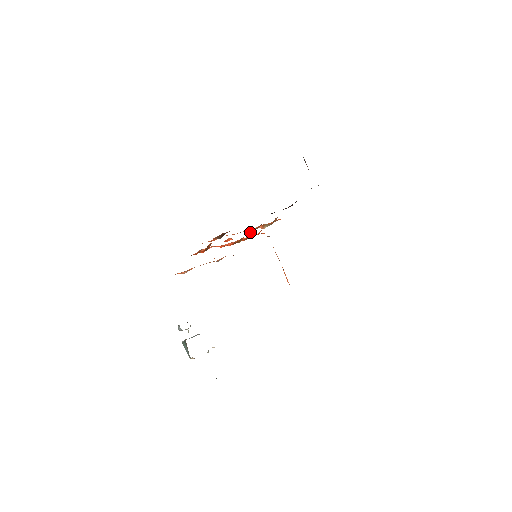
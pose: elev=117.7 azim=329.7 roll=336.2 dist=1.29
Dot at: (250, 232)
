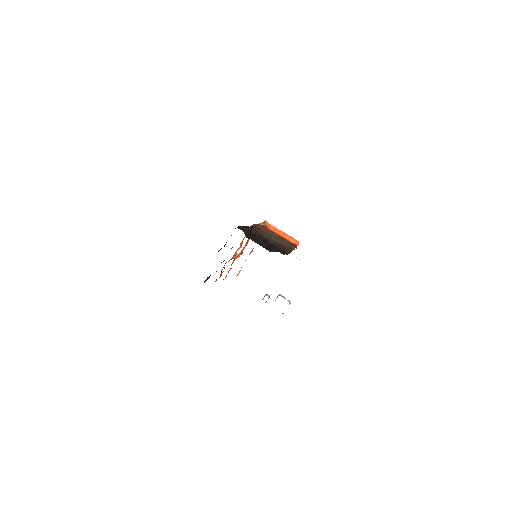
Dot at: occluded
